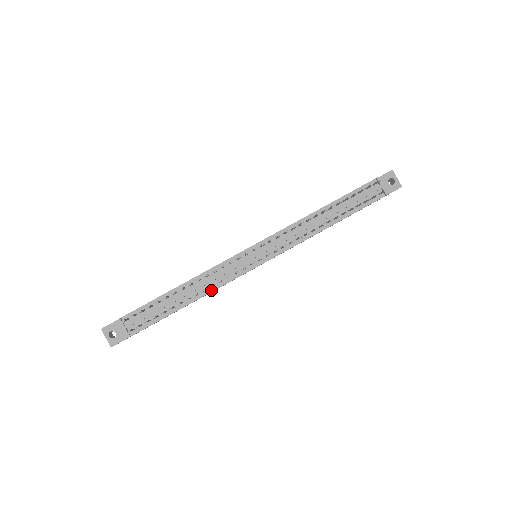
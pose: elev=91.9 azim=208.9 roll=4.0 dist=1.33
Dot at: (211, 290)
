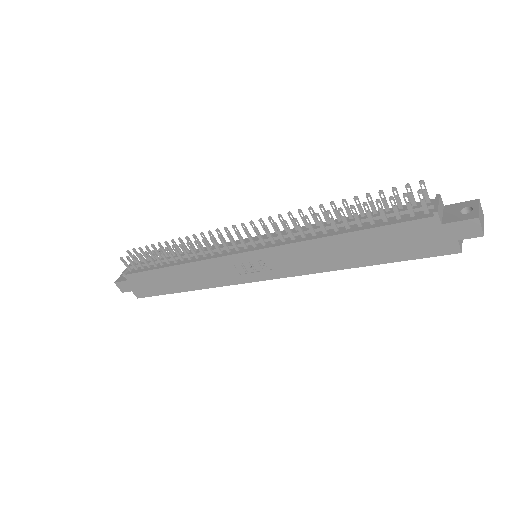
Dot at: (193, 261)
